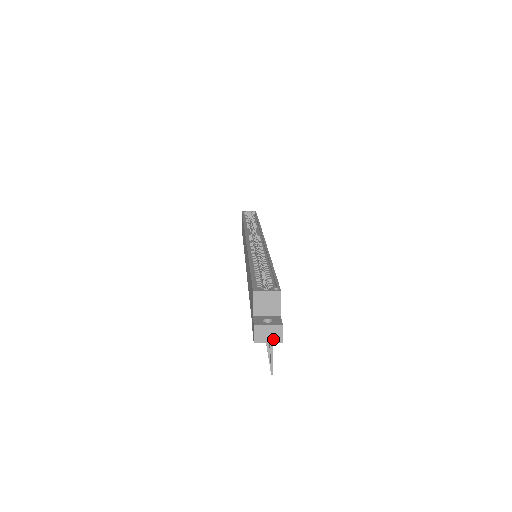
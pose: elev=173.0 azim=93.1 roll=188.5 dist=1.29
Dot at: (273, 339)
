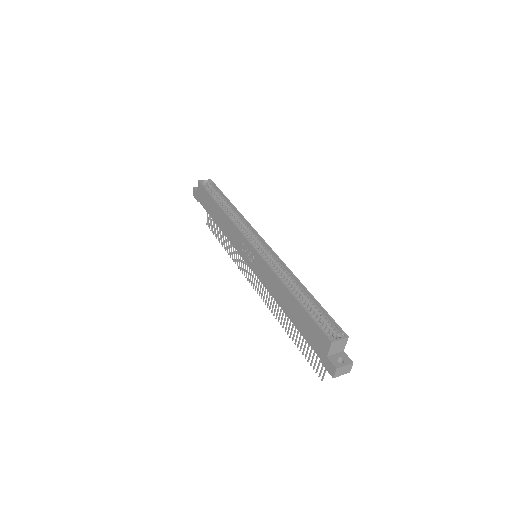
Dot at: (345, 372)
